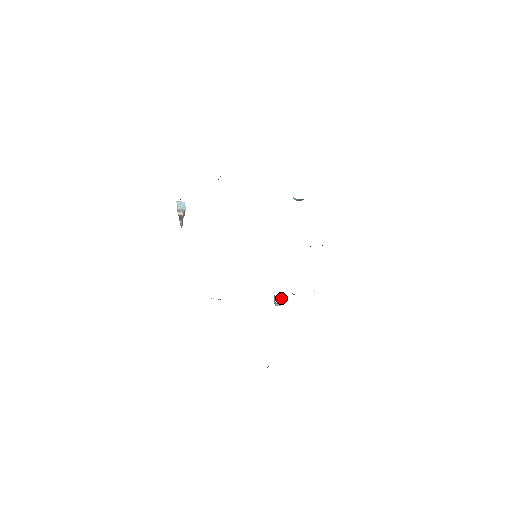
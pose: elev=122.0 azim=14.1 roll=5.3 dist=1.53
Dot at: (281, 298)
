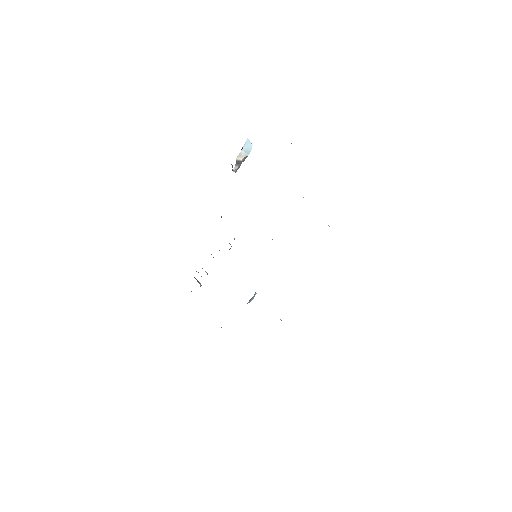
Dot at: (252, 299)
